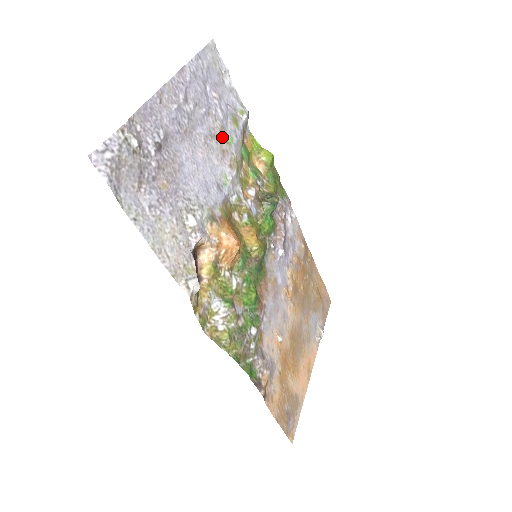
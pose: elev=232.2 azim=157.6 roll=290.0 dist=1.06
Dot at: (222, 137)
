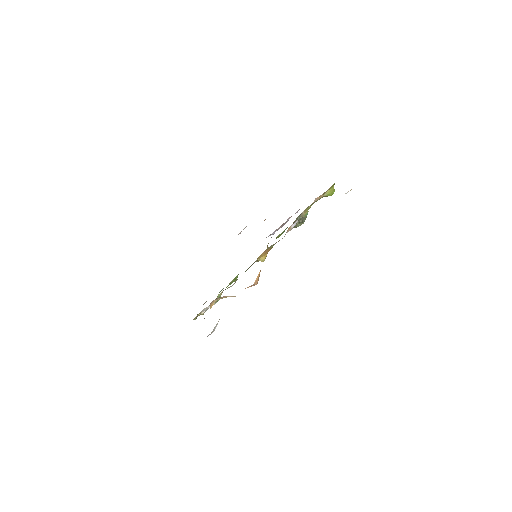
Dot at: occluded
